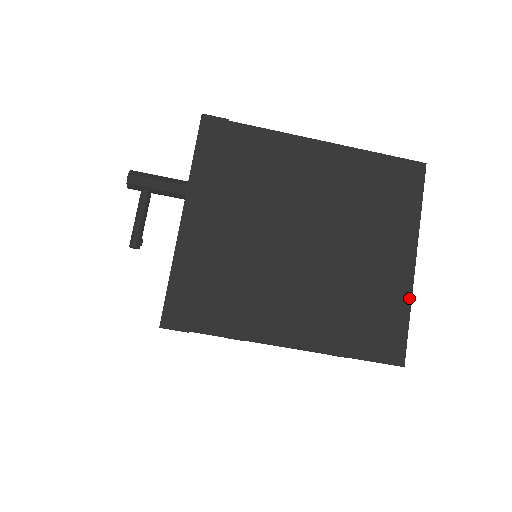
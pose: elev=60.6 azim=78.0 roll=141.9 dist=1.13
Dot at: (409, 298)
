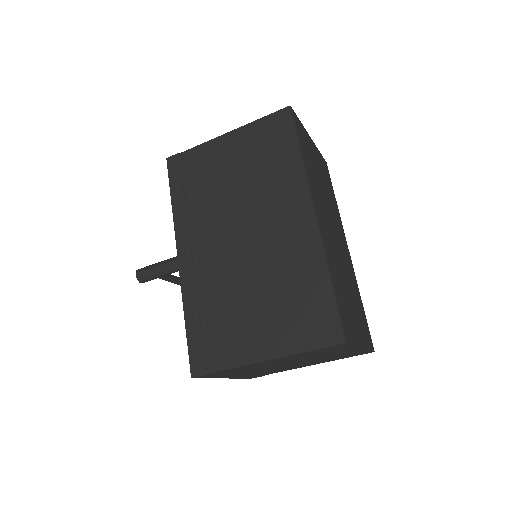
Dot at: (365, 350)
